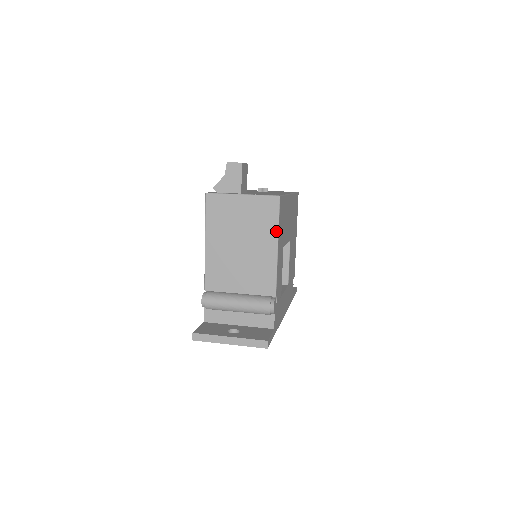
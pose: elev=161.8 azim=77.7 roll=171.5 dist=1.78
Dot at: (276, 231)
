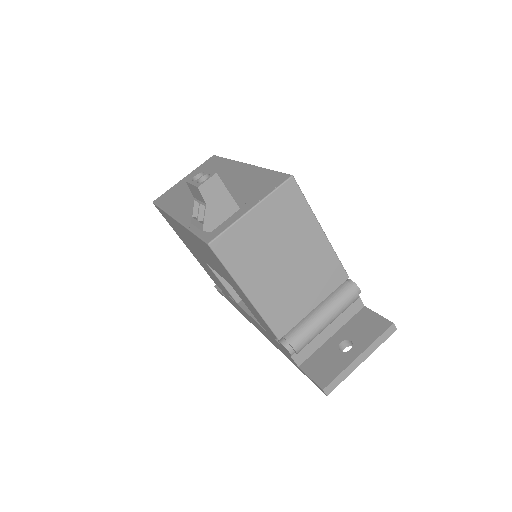
Dot at: (312, 216)
